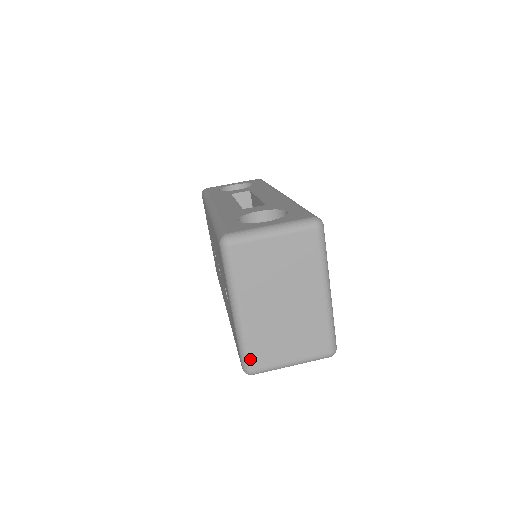
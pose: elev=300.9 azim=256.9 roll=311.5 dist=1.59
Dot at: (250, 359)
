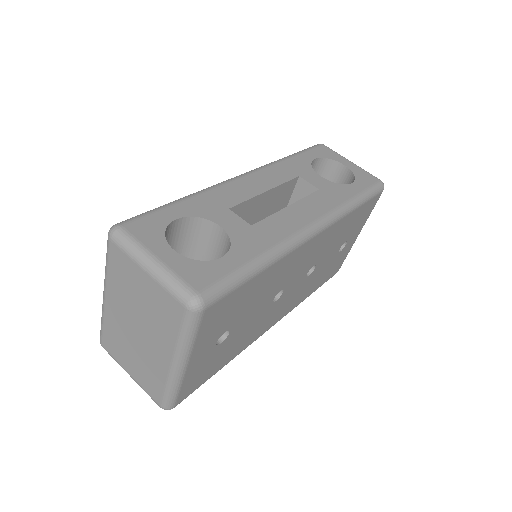
Dot at: (102, 336)
